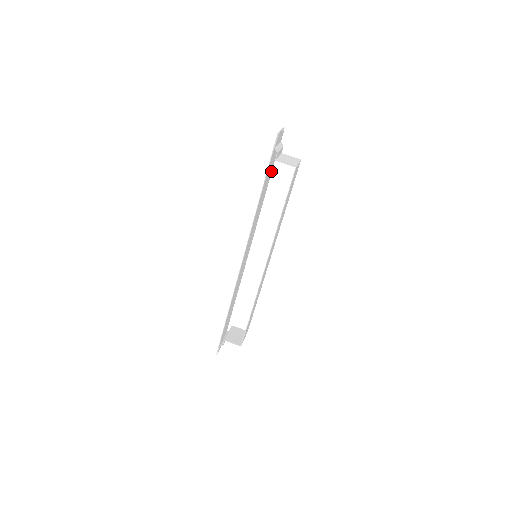
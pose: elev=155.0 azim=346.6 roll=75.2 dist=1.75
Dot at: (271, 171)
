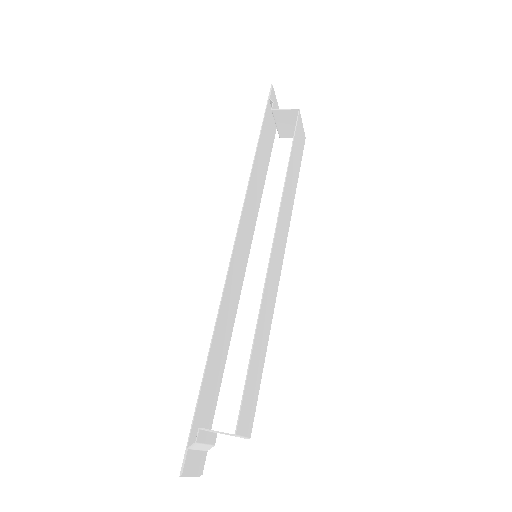
Dot at: (269, 156)
